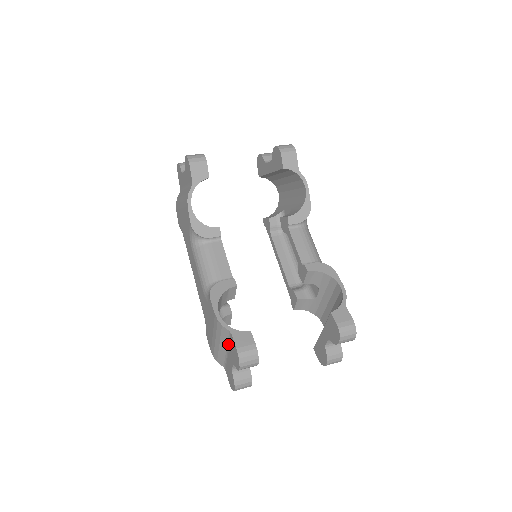
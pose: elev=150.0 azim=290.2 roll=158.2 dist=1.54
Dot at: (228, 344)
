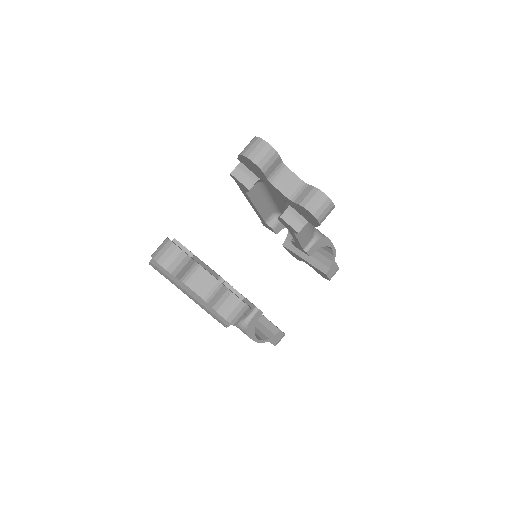
Dot at: occluded
